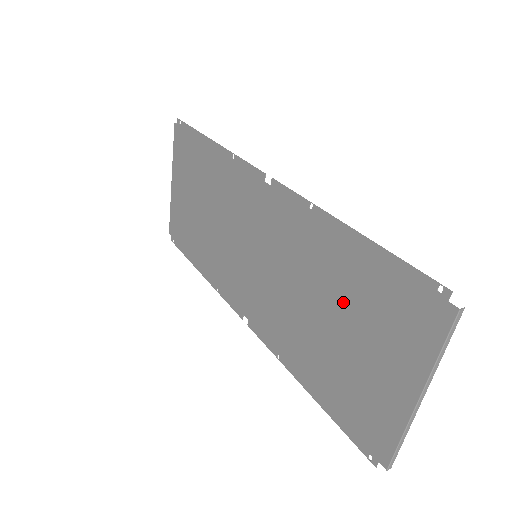
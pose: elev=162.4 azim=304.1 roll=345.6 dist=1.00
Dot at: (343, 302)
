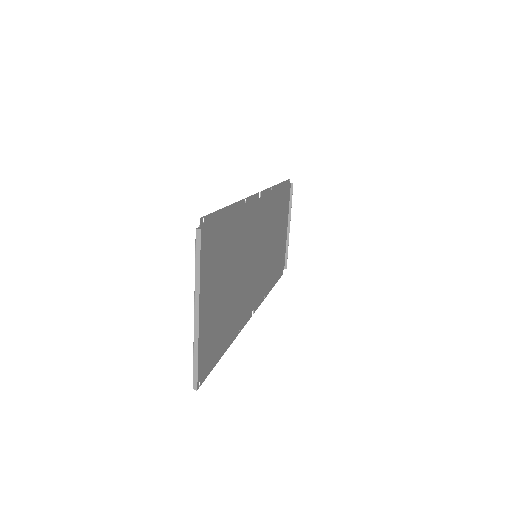
Dot at: (226, 261)
